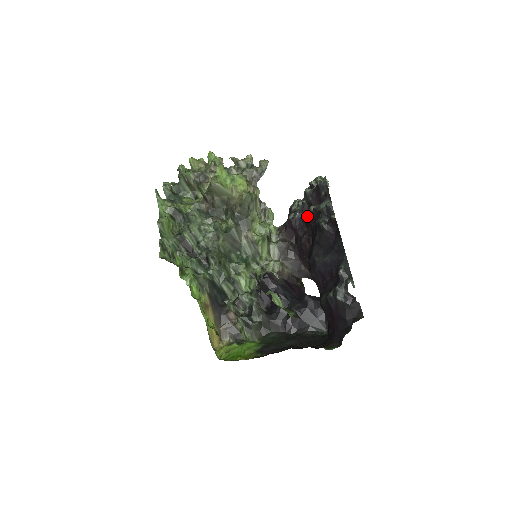
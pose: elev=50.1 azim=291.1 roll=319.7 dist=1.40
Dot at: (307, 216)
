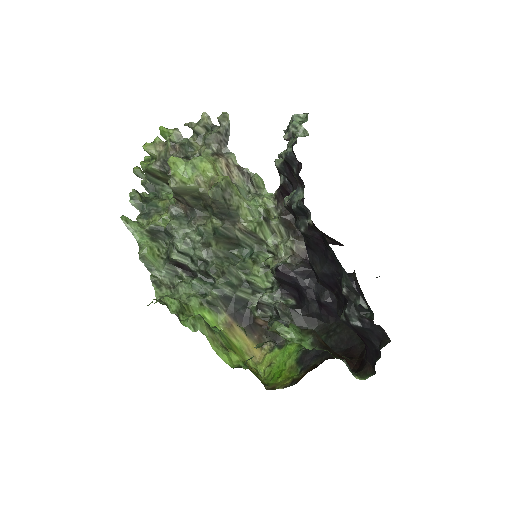
Dot at: occluded
